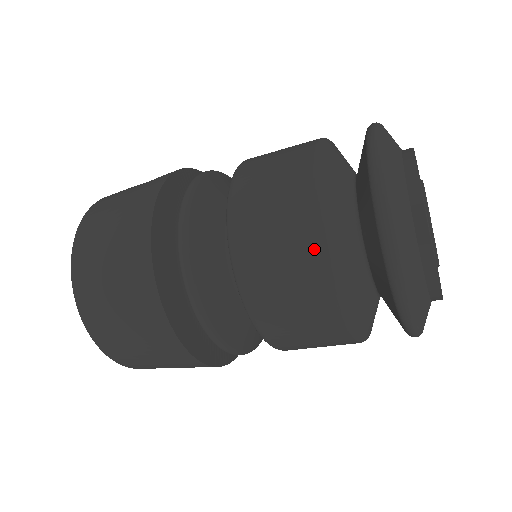
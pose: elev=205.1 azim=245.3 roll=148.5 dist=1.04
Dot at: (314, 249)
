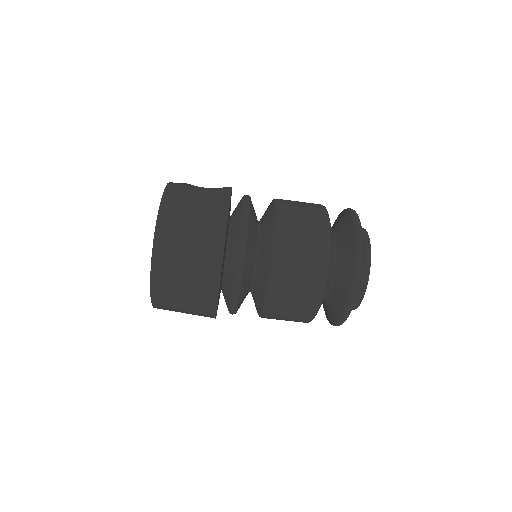
Dot at: (321, 269)
